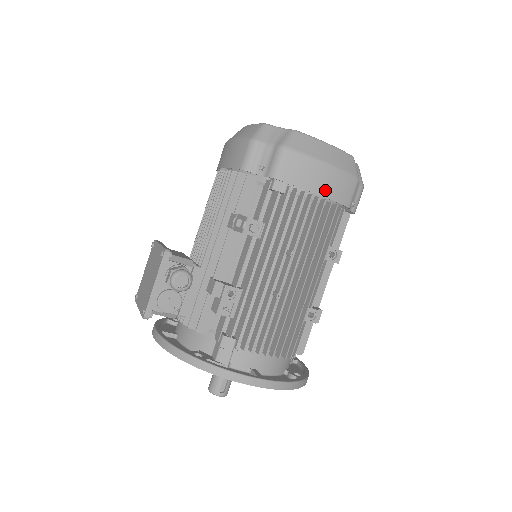
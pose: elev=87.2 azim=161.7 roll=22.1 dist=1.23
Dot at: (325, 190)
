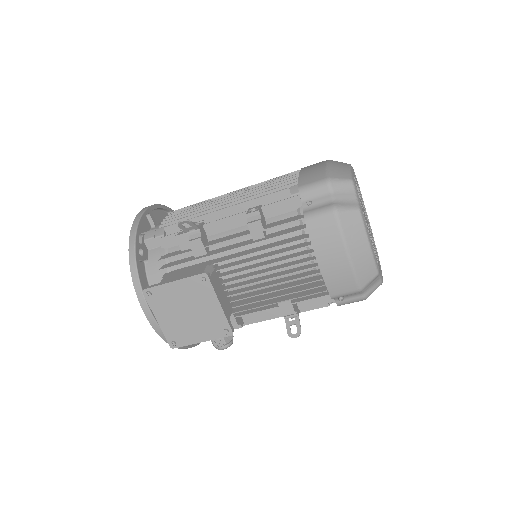
Dot at: occluded
